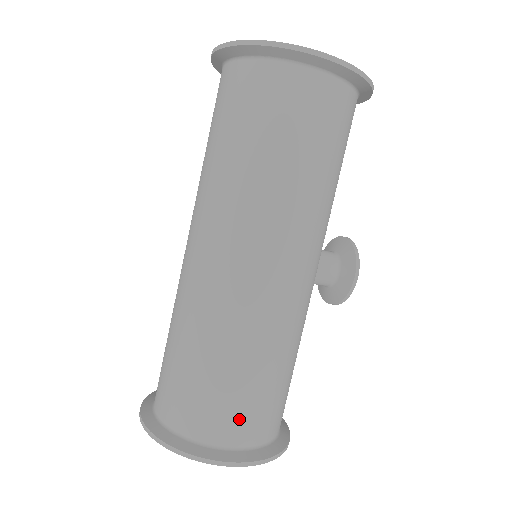
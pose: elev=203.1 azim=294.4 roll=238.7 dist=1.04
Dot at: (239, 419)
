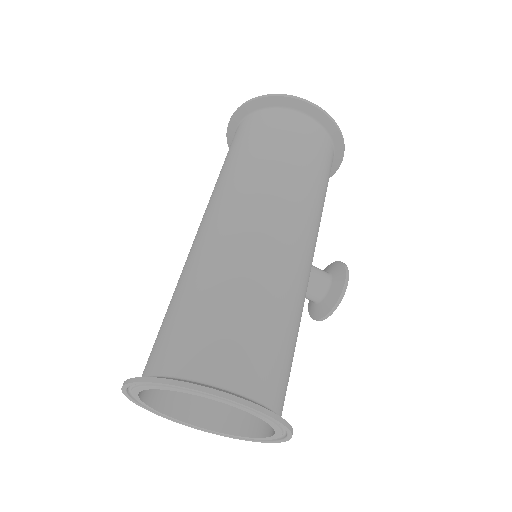
Dot at: (242, 358)
